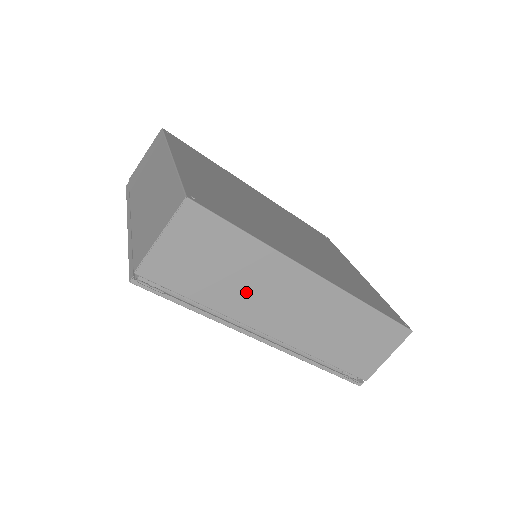
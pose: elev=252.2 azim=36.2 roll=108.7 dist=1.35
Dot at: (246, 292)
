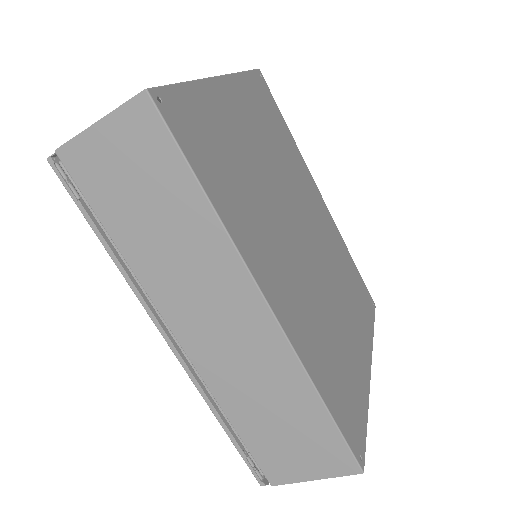
Dot at: (170, 264)
